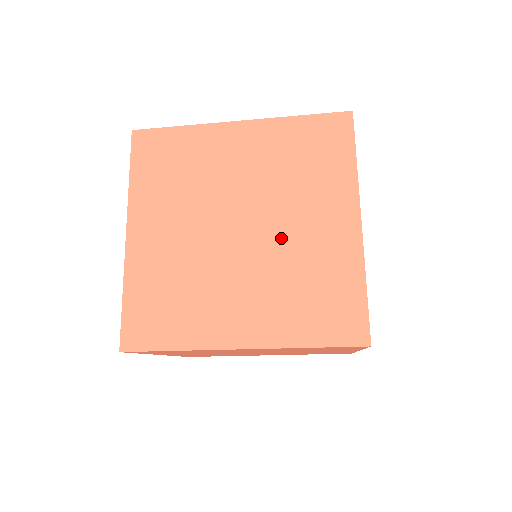
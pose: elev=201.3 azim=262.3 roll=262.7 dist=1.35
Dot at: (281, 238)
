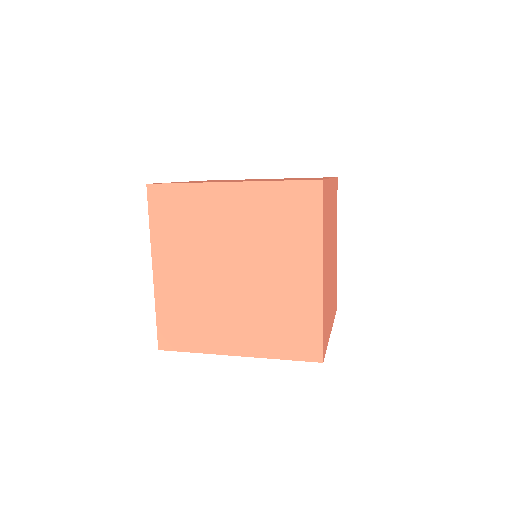
Dot at: (264, 283)
